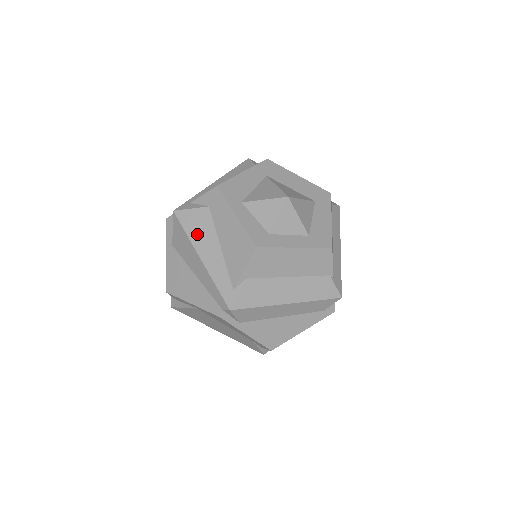
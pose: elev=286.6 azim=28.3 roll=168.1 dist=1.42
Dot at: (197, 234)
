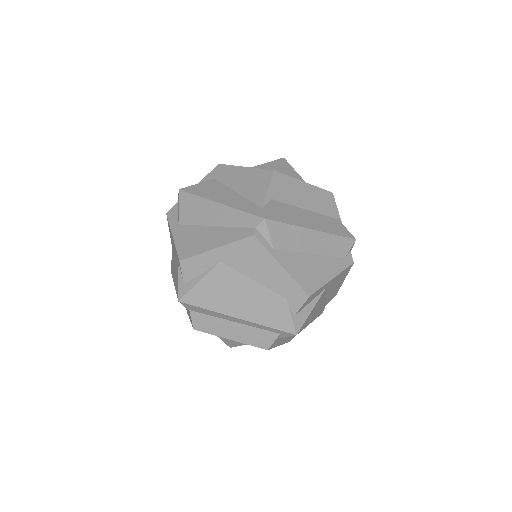
Dot at: (209, 193)
